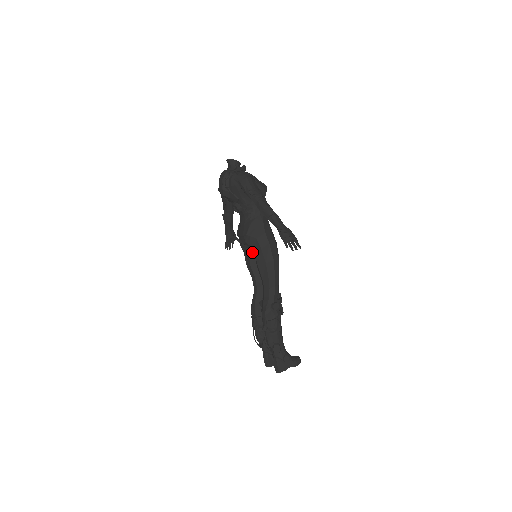
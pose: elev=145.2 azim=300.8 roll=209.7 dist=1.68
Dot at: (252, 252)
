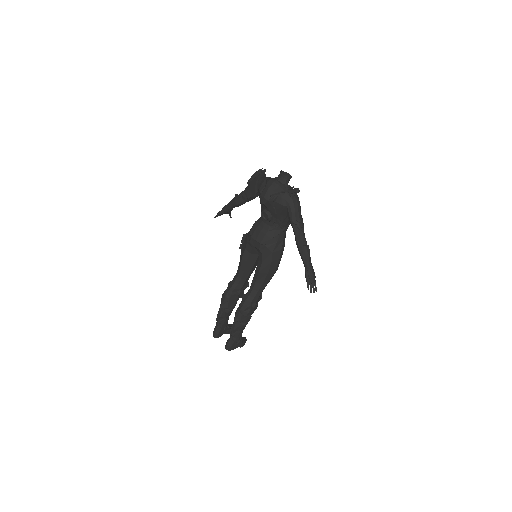
Dot at: (254, 252)
